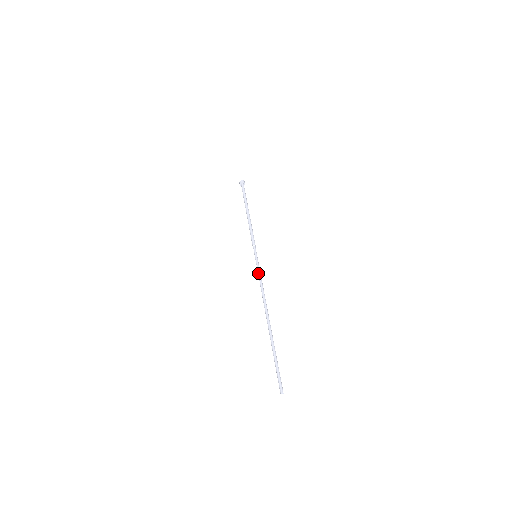
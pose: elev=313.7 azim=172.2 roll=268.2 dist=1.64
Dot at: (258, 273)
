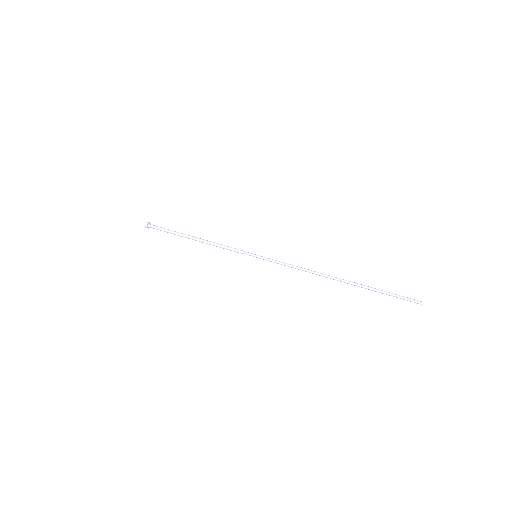
Dot at: (279, 263)
